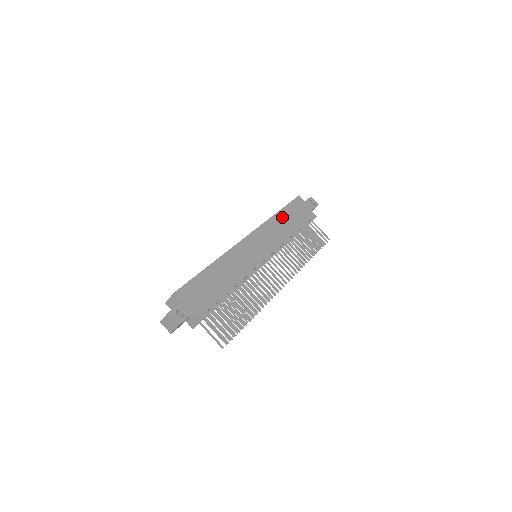
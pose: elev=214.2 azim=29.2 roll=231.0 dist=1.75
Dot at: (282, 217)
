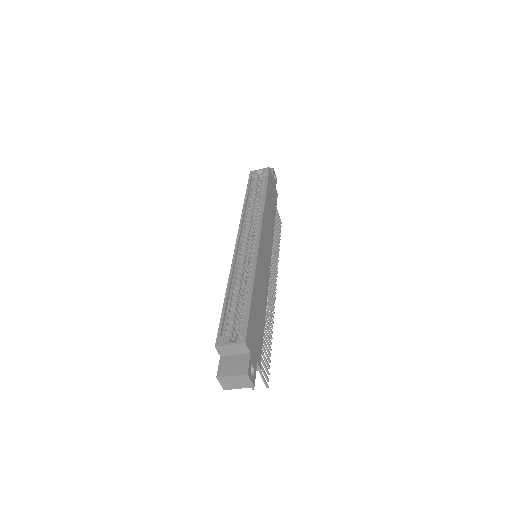
Dot at: (268, 201)
